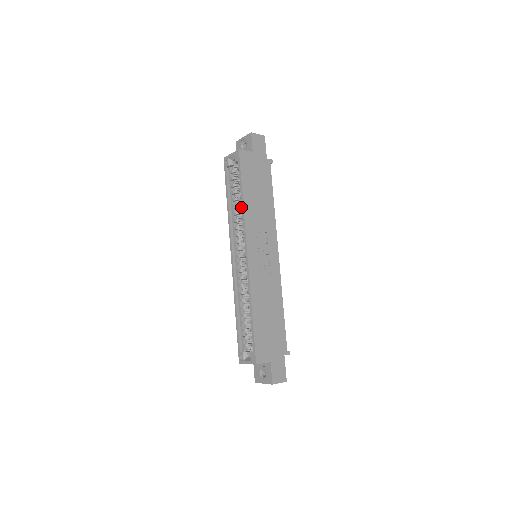
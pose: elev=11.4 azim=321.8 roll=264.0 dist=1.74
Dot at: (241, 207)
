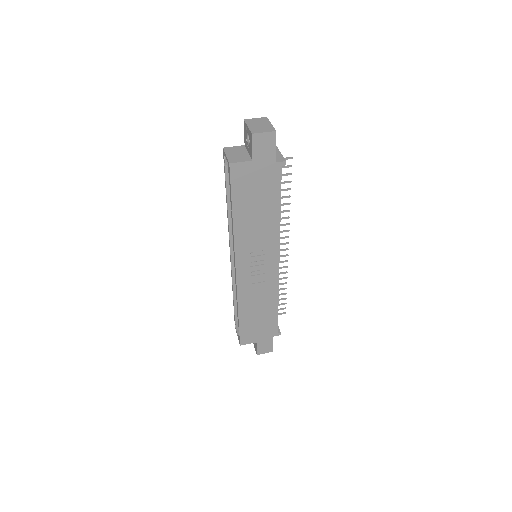
Dot at: occluded
